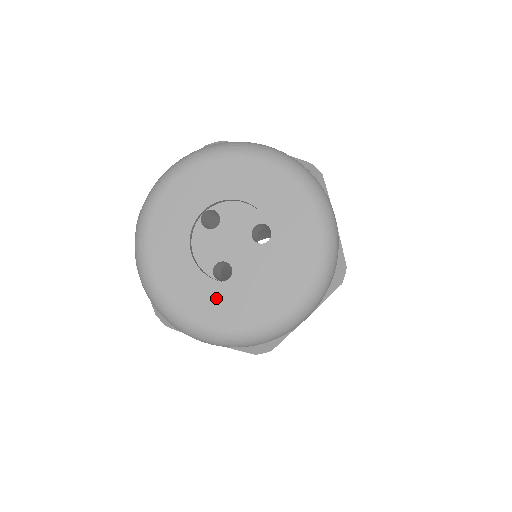
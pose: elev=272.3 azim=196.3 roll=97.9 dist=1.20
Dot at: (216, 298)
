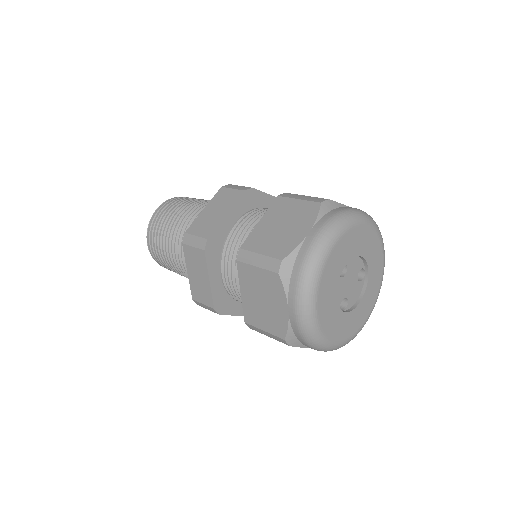
Dot at: (344, 324)
